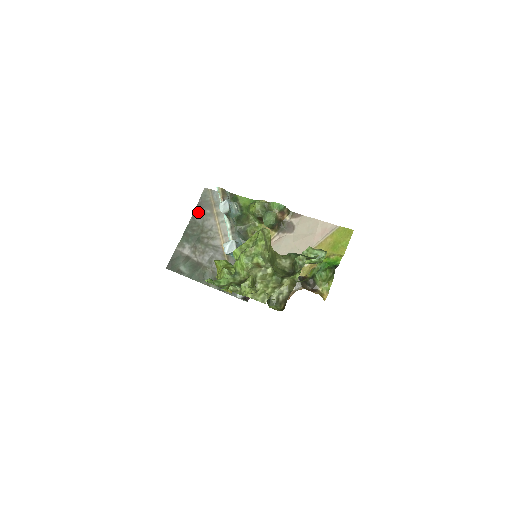
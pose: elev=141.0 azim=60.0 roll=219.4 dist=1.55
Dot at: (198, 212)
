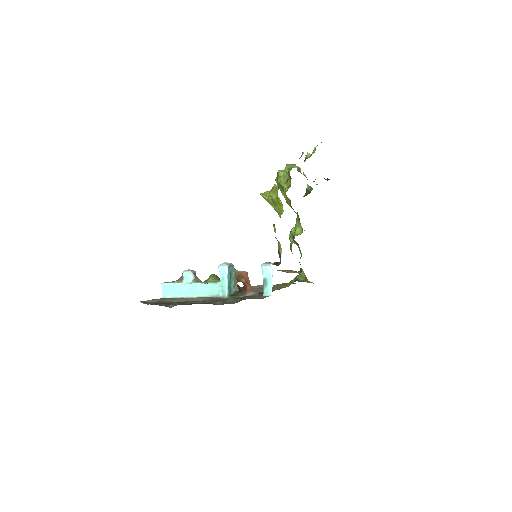
Dot at: (149, 303)
